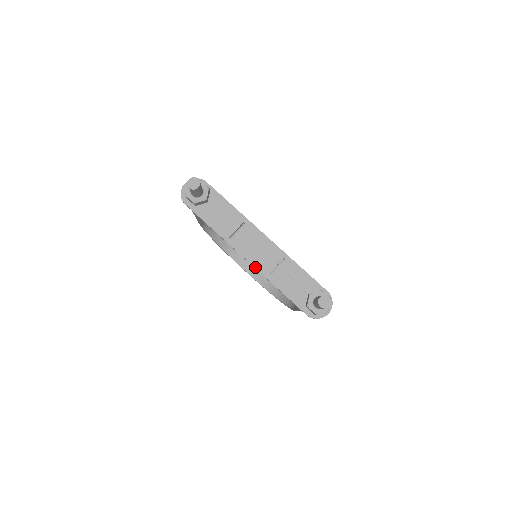
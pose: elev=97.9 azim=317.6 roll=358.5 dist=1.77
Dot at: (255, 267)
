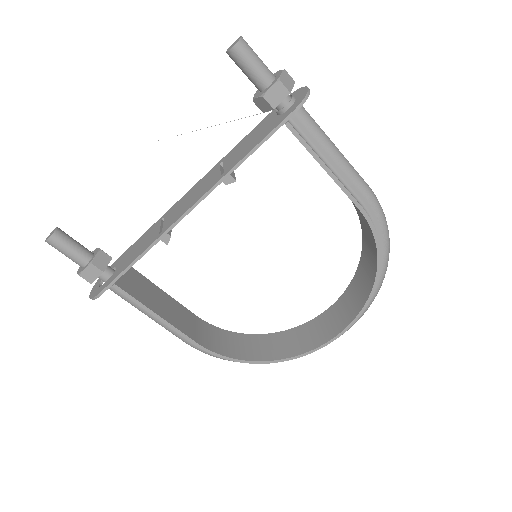
Dot at: (203, 195)
